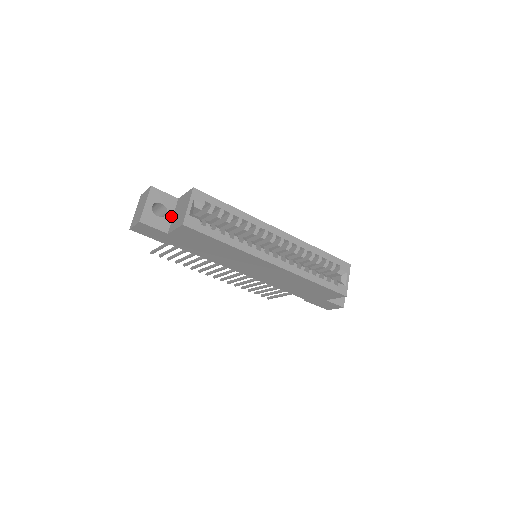
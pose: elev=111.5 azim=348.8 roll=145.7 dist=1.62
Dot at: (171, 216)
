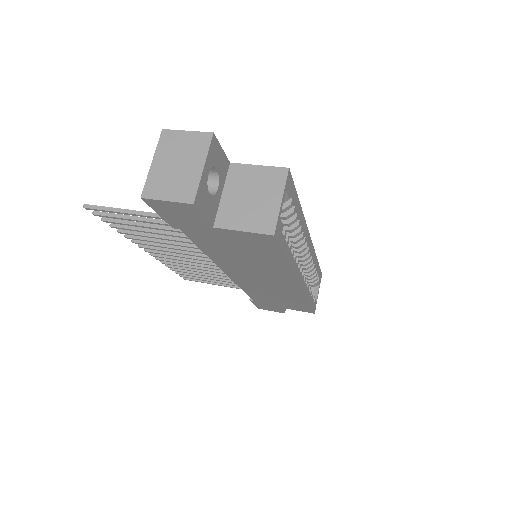
Dot at: (220, 194)
